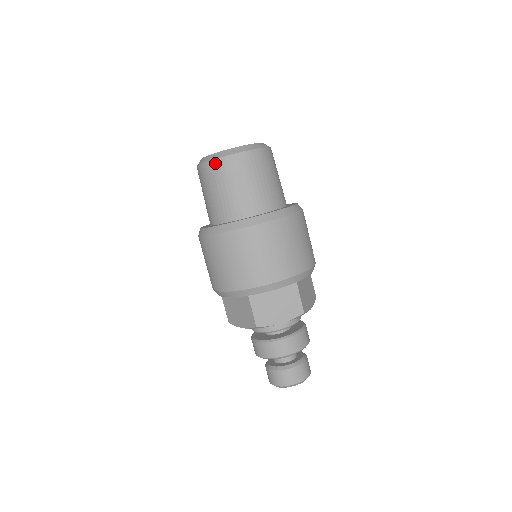
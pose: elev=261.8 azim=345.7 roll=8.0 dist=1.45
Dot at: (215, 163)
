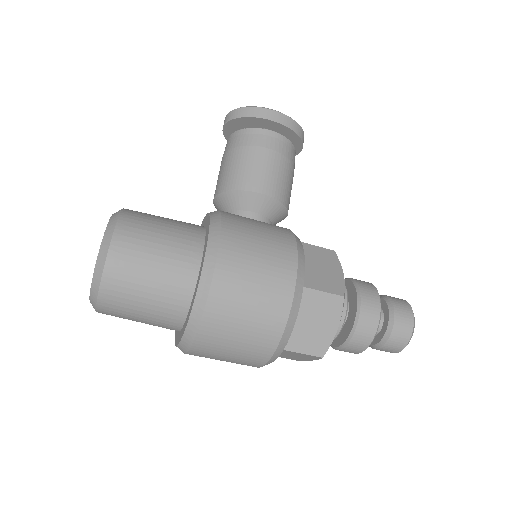
Dot at: occluded
